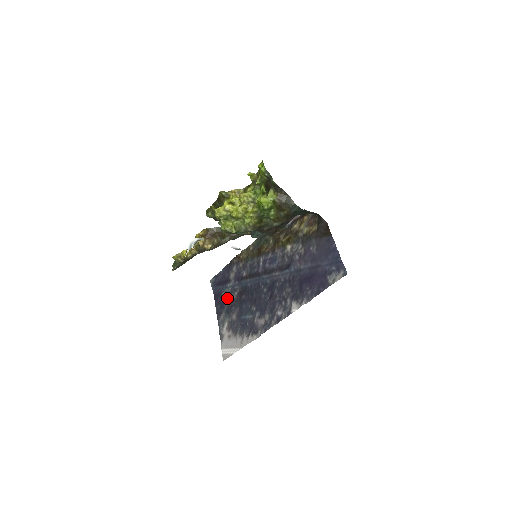
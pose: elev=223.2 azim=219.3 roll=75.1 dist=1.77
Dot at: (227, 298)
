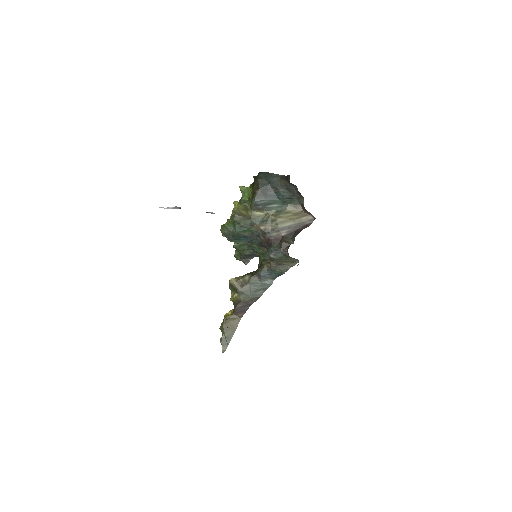
Dot at: occluded
